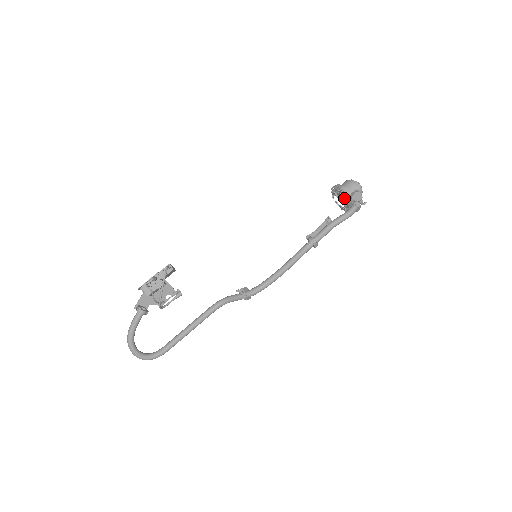
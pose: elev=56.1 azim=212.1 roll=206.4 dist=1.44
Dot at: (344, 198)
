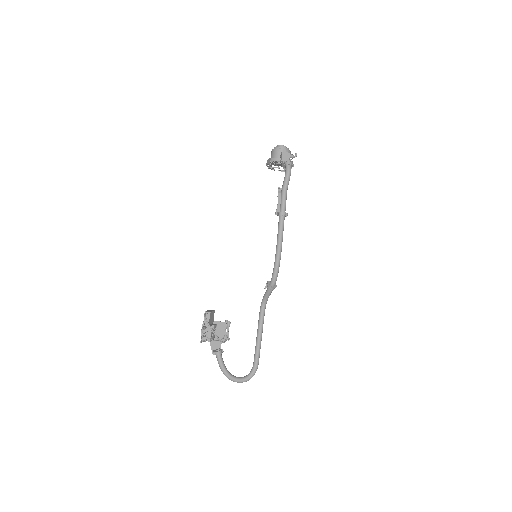
Dot at: (280, 164)
